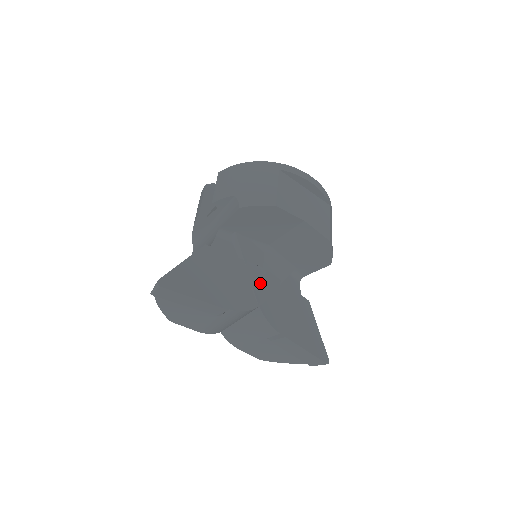
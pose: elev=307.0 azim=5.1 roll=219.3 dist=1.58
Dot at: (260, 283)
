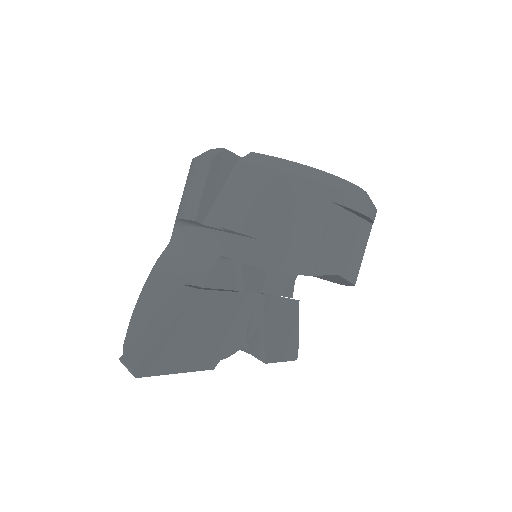
Dot at: occluded
